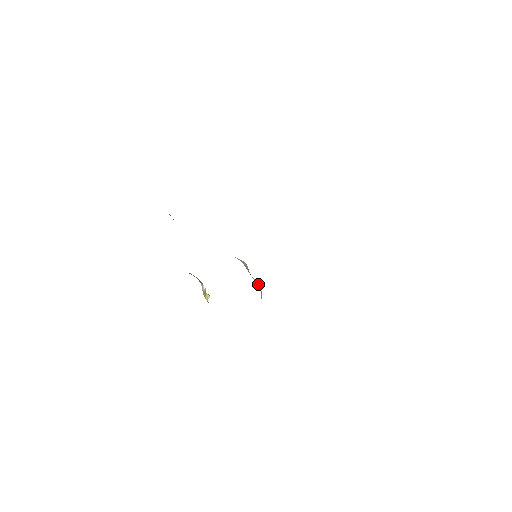
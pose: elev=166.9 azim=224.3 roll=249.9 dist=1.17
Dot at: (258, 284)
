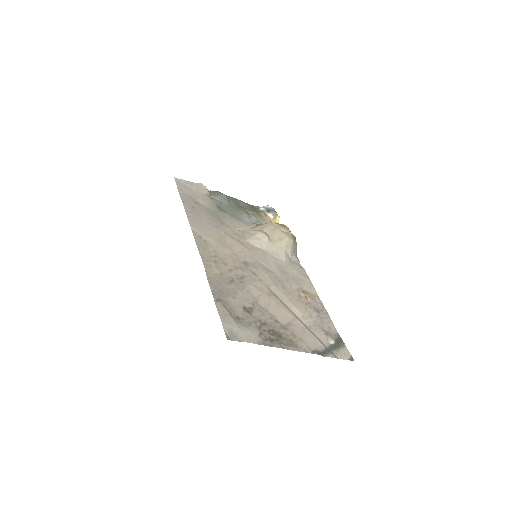
Dot at: (283, 243)
